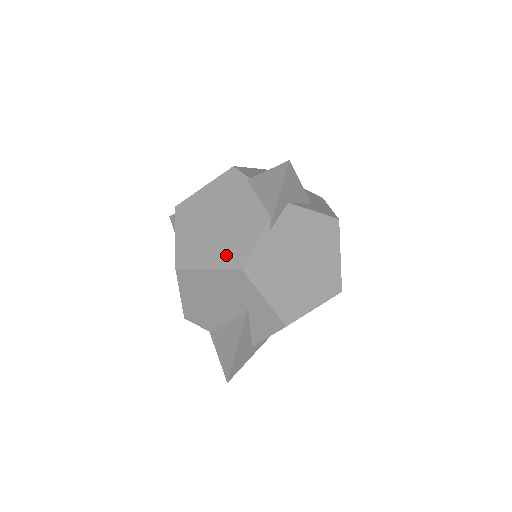
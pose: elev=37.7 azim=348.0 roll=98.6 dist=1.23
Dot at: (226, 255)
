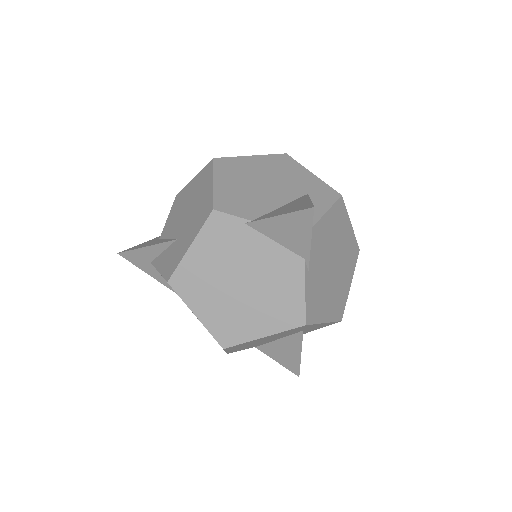
Dot at: (276, 317)
